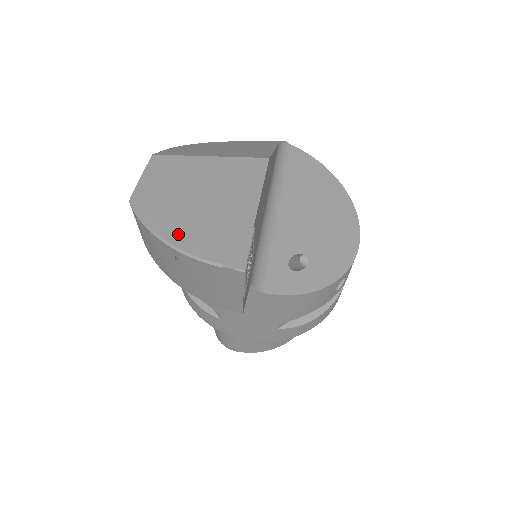
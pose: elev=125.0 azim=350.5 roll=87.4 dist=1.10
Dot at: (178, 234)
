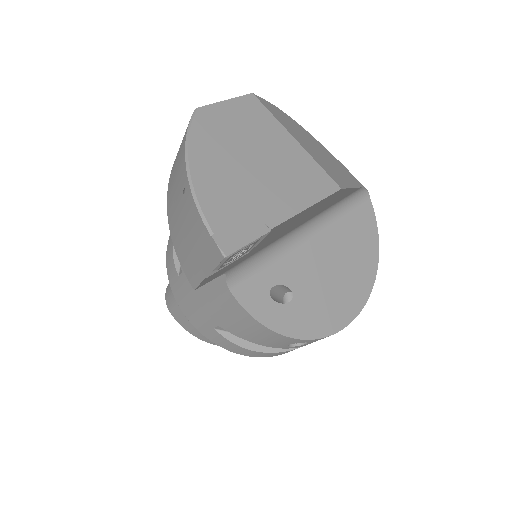
Dot at: (205, 173)
